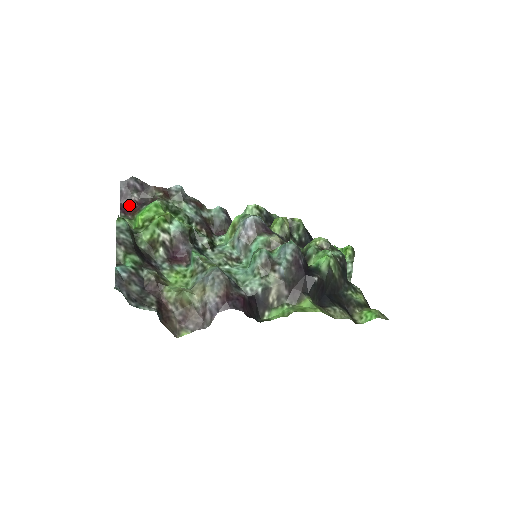
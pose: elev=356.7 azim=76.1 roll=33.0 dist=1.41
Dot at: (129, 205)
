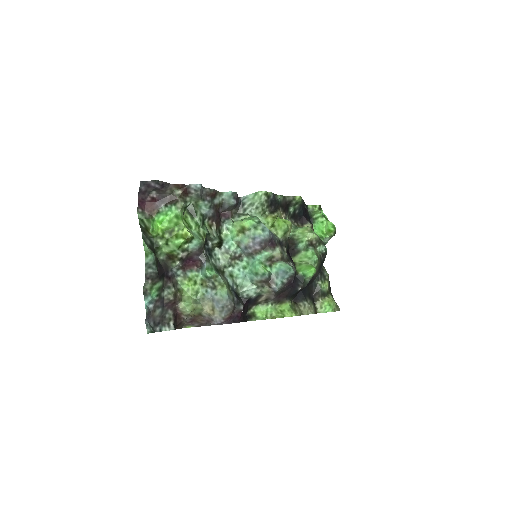
Dot at: (147, 200)
